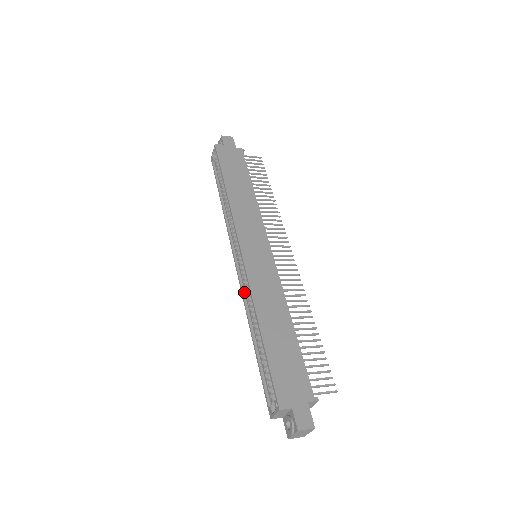
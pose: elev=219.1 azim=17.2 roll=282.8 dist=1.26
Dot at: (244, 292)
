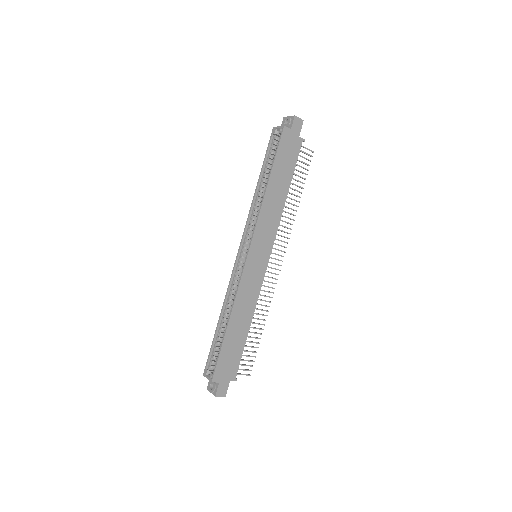
Dot at: (232, 280)
